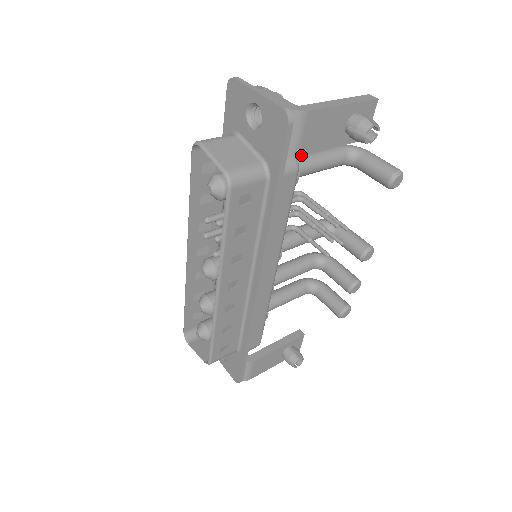
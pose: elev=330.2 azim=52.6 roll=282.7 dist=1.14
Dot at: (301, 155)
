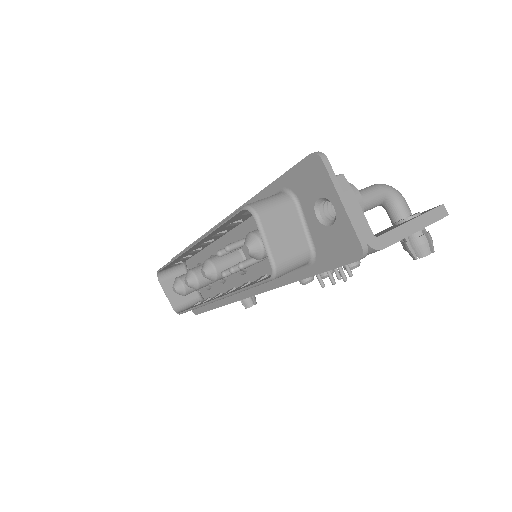
Dot at: occluded
